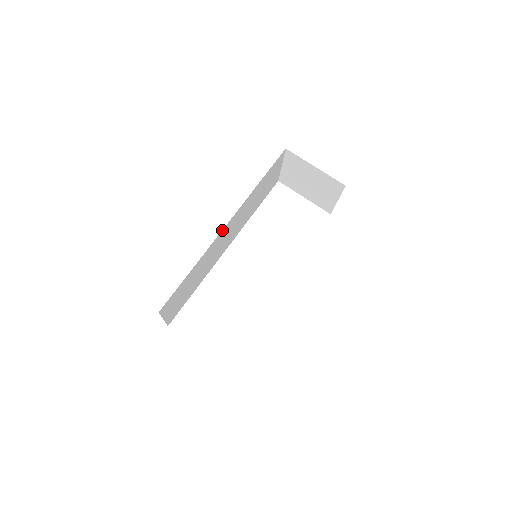
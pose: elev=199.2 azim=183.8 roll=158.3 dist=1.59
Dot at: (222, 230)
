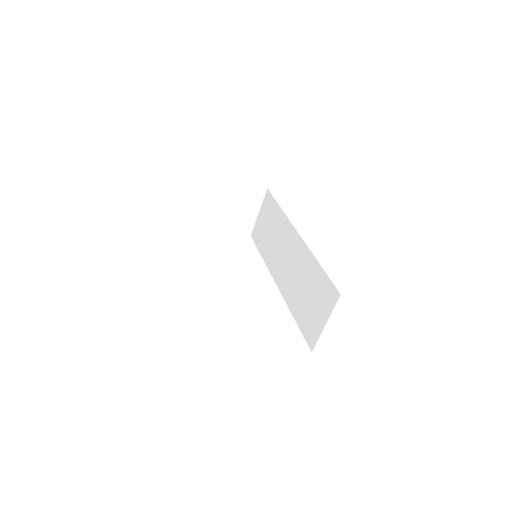
Dot at: occluded
